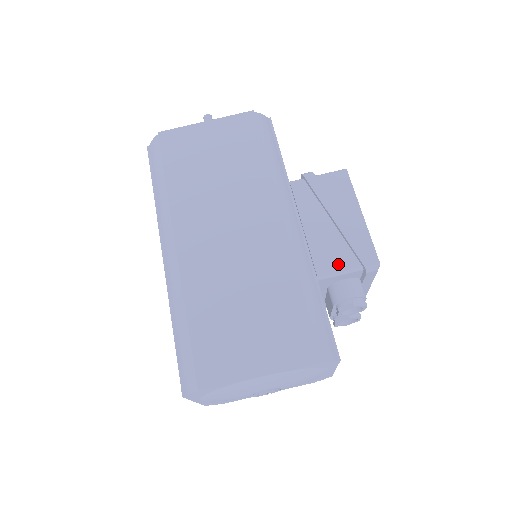
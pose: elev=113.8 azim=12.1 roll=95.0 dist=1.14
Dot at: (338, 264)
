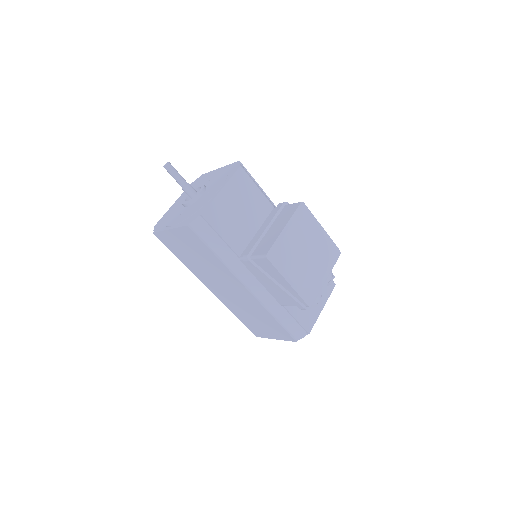
Dot at: (288, 303)
